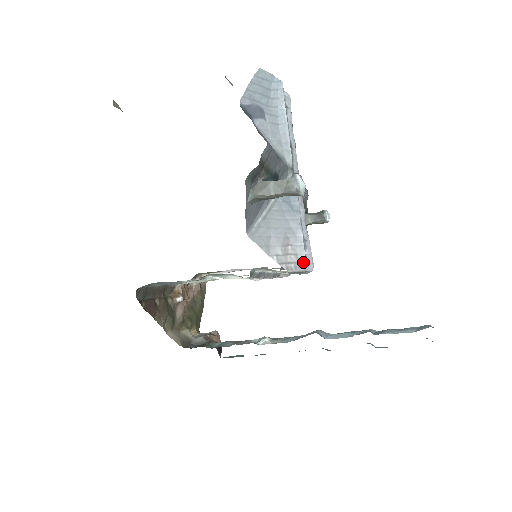
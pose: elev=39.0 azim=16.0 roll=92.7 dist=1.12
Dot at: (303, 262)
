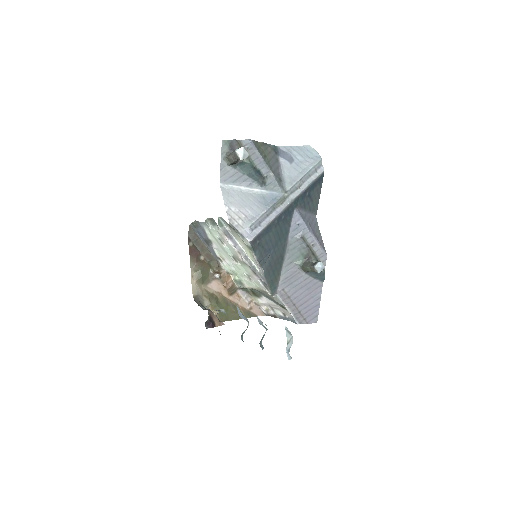
Dot at: (246, 231)
